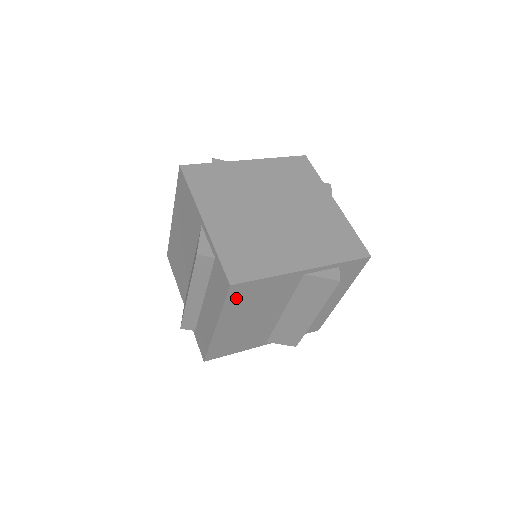
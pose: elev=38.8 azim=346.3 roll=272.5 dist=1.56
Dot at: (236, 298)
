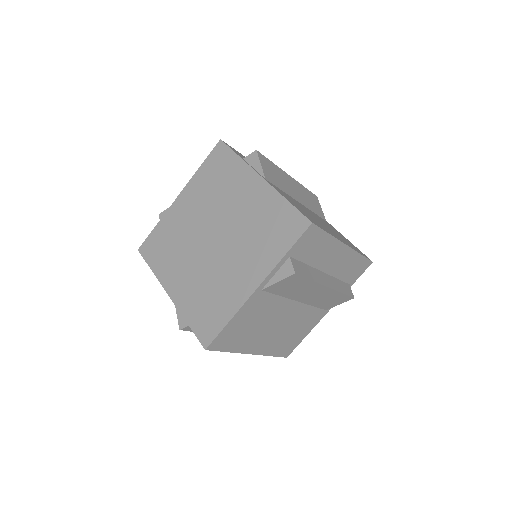
Dot at: (229, 343)
